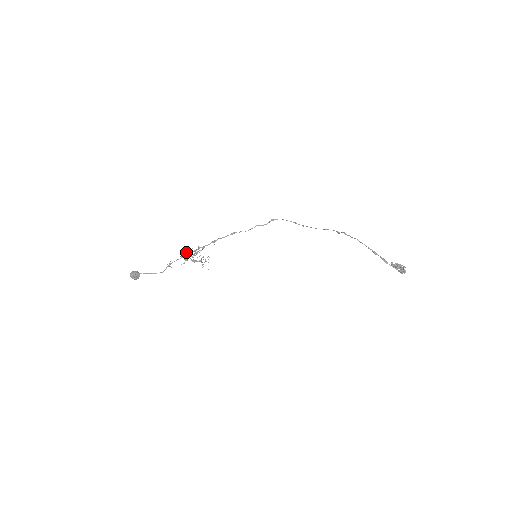
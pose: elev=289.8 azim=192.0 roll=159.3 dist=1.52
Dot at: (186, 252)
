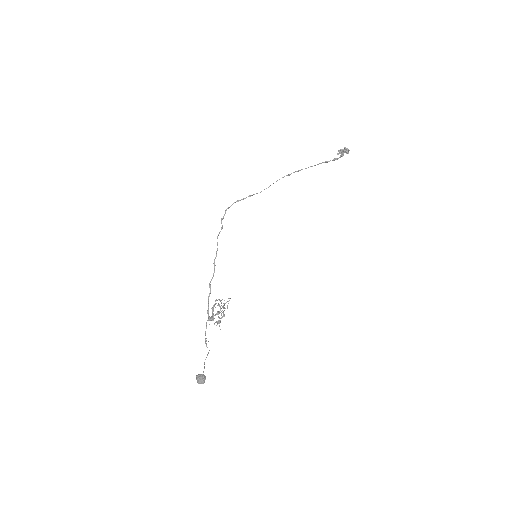
Dot at: (212, 319)
